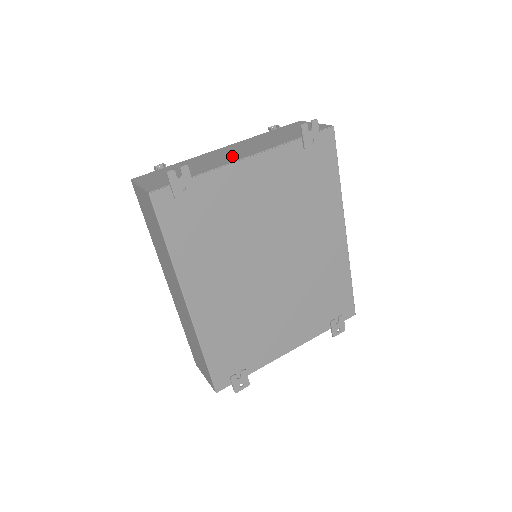
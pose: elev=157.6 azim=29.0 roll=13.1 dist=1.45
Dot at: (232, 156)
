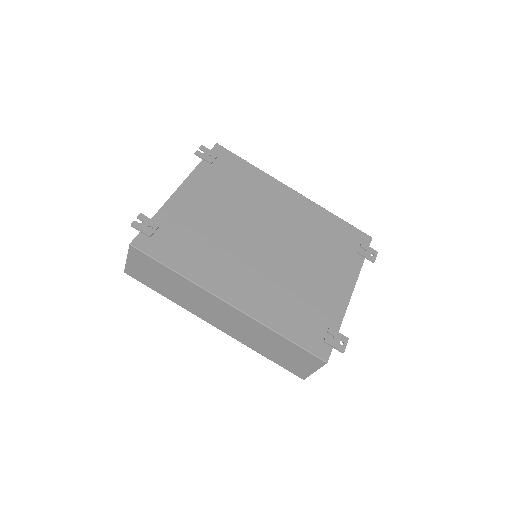
Dot at: occluded
